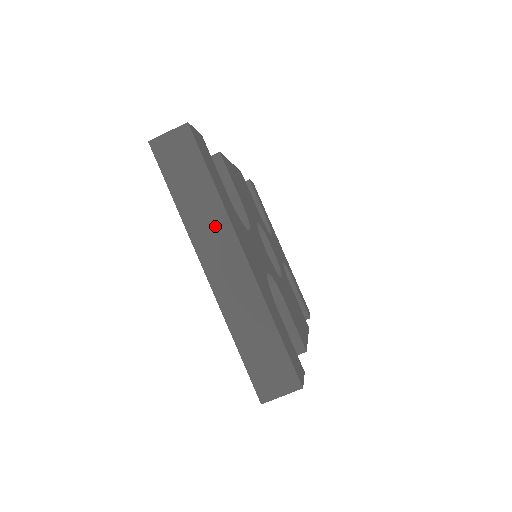
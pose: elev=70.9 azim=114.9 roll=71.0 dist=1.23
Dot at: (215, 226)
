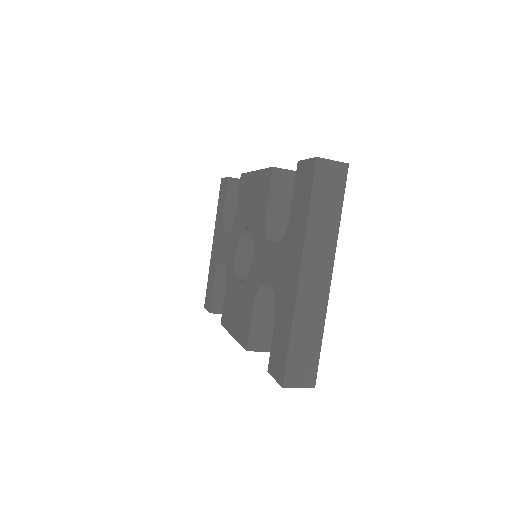
Dot at: (325, 247)
